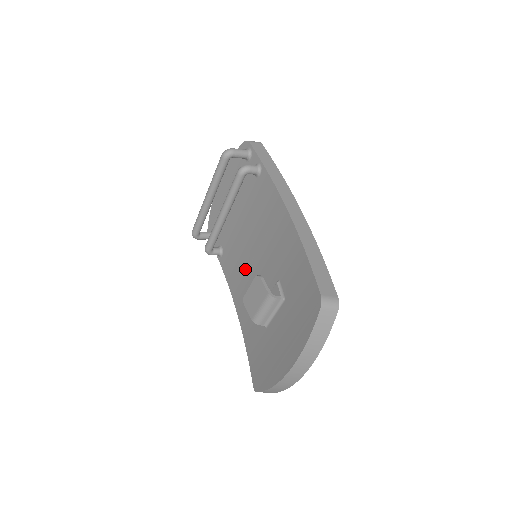
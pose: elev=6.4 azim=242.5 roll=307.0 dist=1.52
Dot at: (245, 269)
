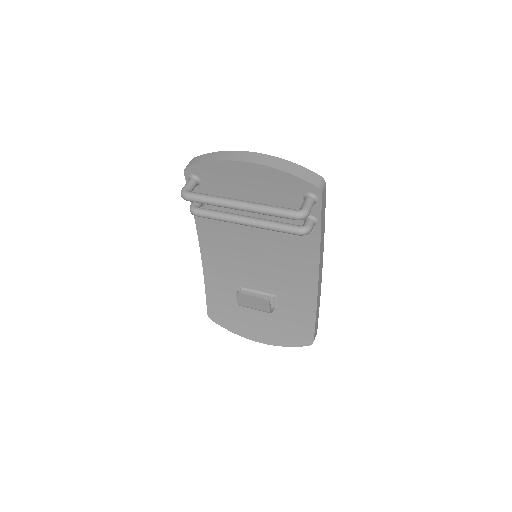
Dot at: (234, 249)
